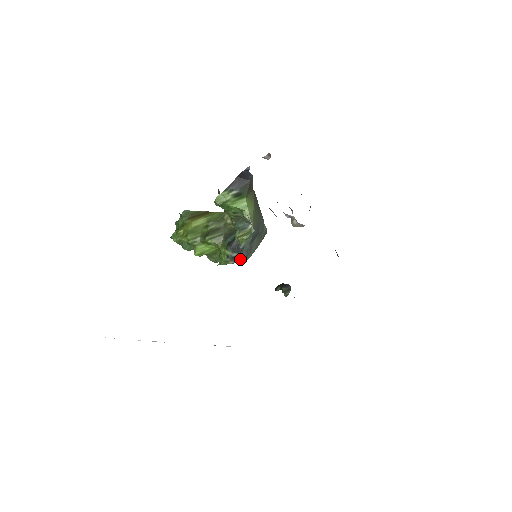
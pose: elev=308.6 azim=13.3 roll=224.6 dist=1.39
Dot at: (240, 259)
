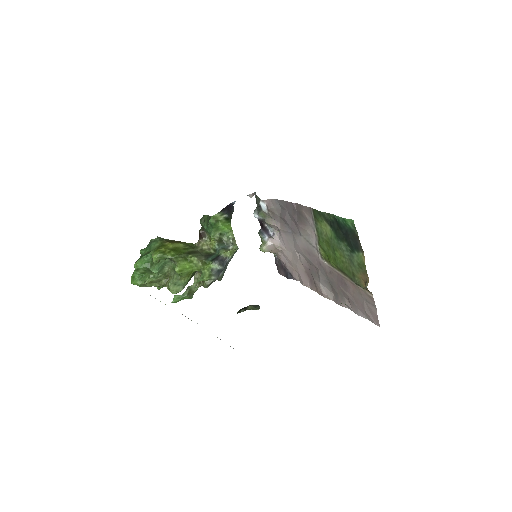
Dot at: (220, 275)
